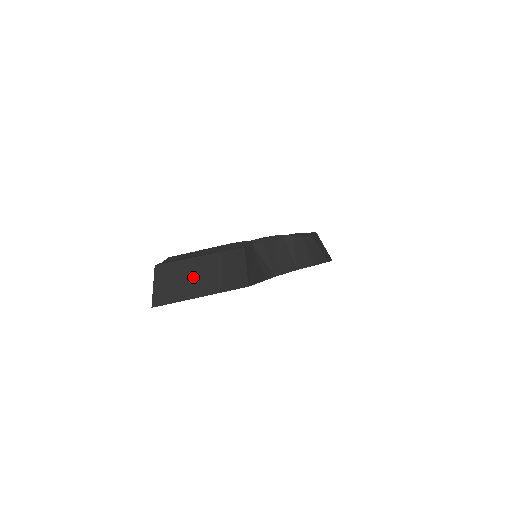
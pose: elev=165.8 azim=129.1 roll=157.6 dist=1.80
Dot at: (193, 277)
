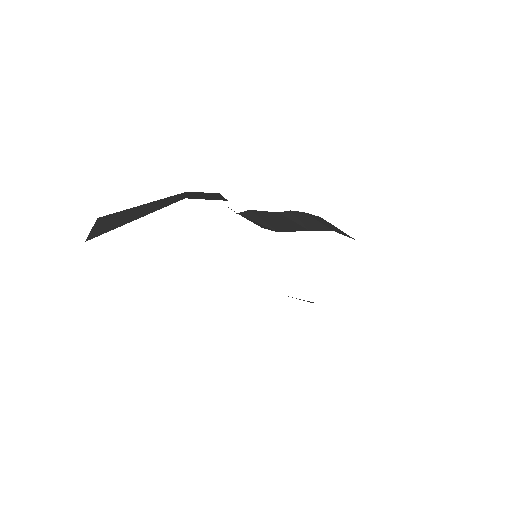
Dot at: (148, 208)
